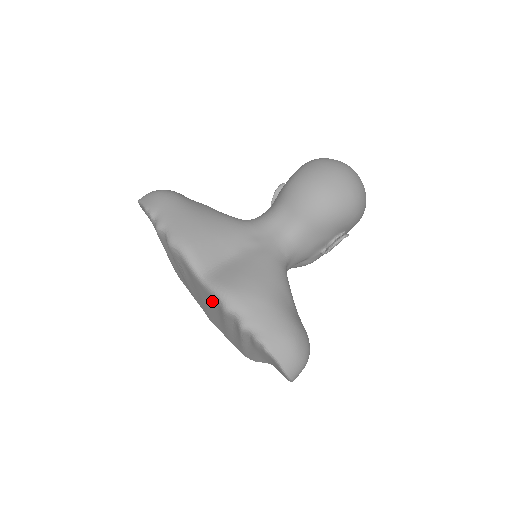
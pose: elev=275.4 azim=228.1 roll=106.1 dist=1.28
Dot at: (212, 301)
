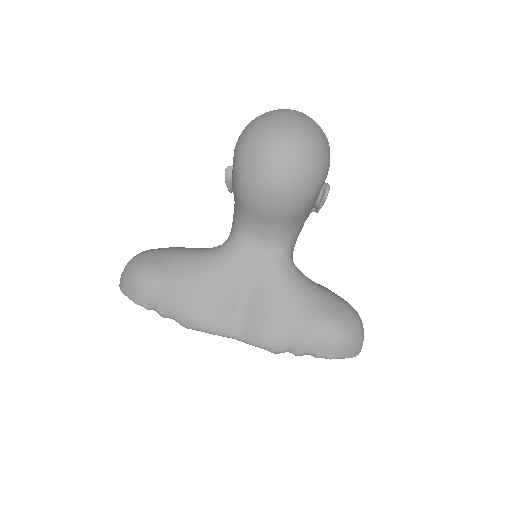
Dot at: occluded
